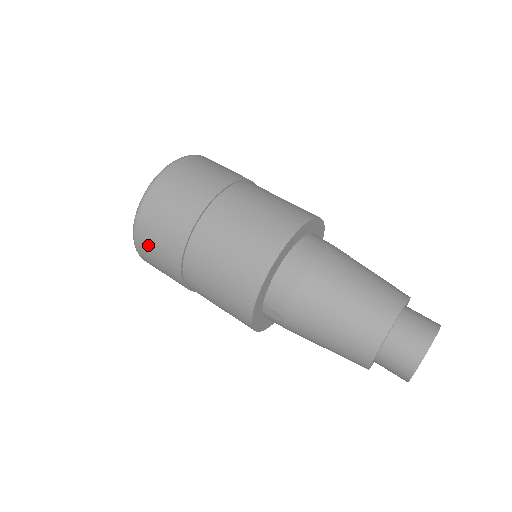
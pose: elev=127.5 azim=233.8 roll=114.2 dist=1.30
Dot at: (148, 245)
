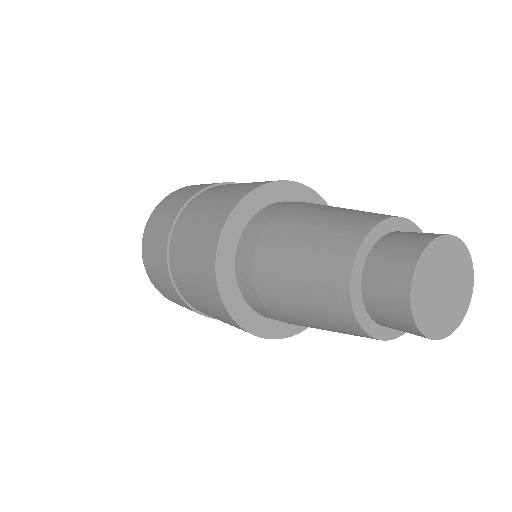
Dot at: (150, 262)
